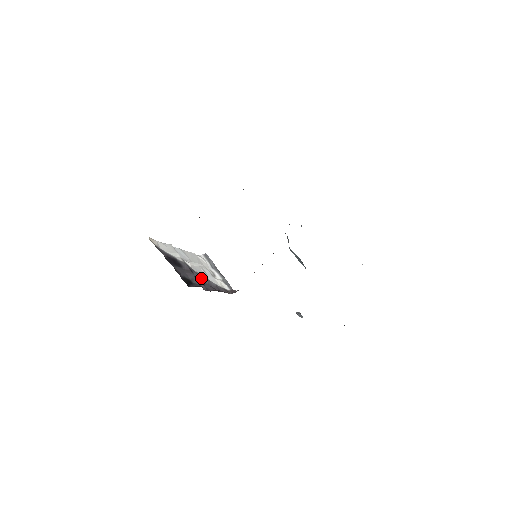
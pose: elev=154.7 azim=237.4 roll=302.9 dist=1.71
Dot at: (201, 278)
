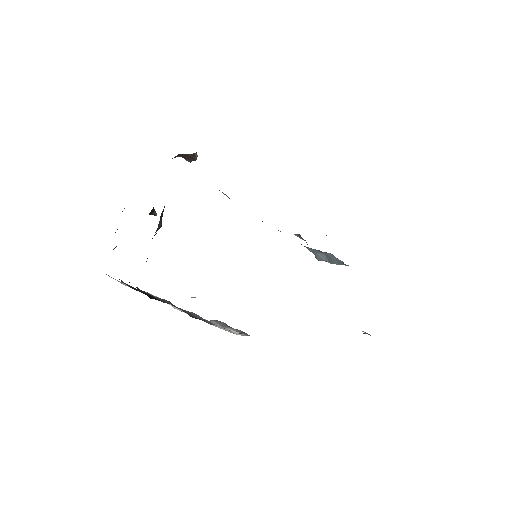
Dot at: (187, 311)
